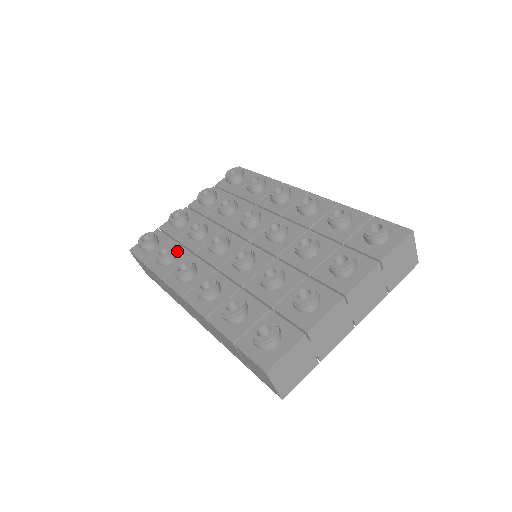
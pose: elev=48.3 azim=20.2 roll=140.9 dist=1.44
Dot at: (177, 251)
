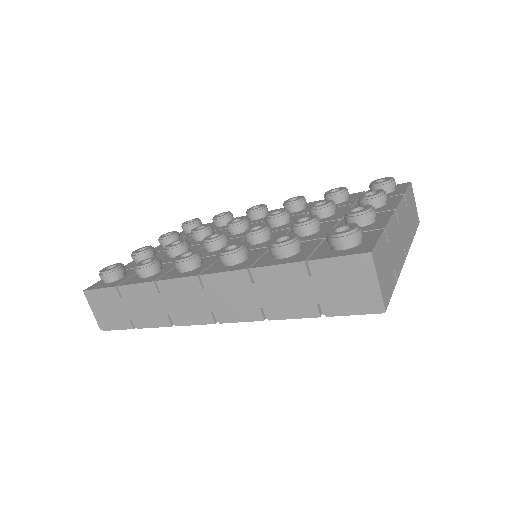
Dot at: occluded
